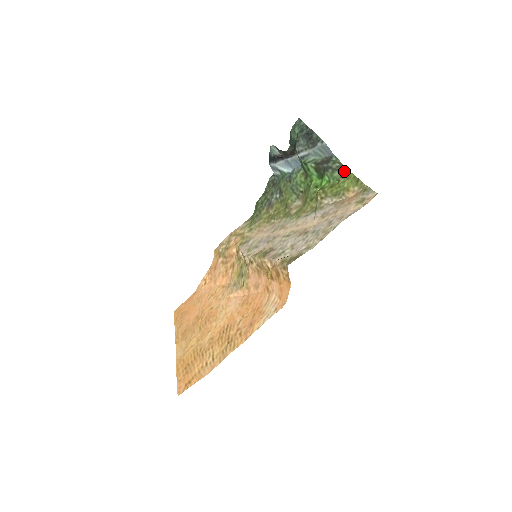
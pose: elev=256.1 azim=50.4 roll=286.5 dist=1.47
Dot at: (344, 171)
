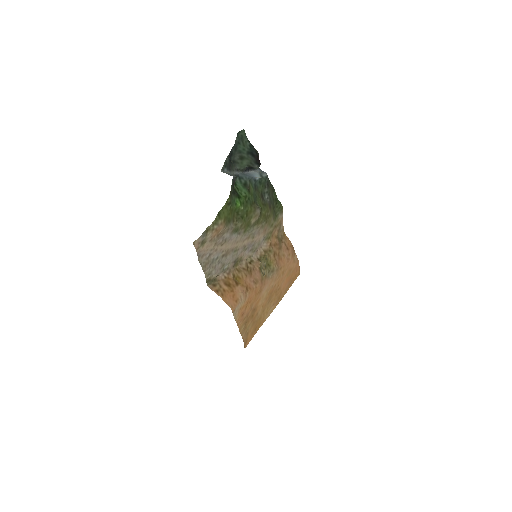
Dot at: (230, 197)
